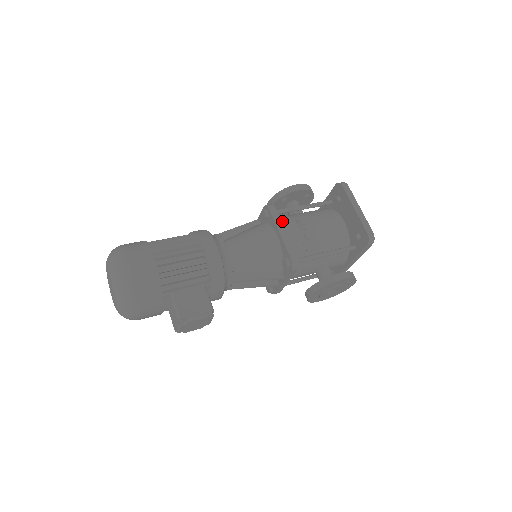
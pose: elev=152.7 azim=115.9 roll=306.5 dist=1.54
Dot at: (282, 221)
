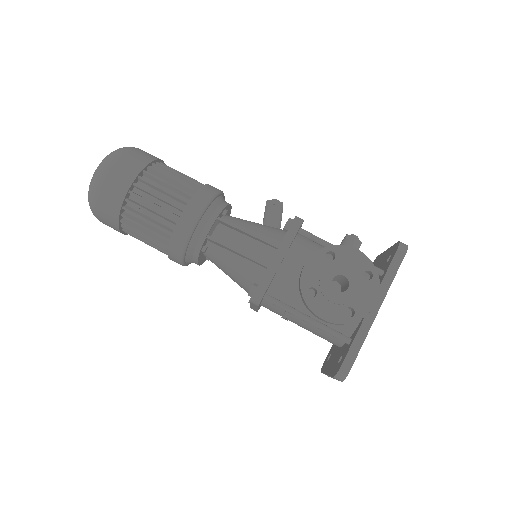
Dot at: occluded
